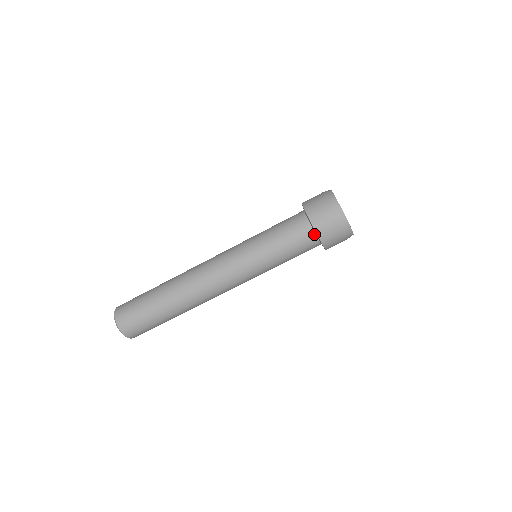
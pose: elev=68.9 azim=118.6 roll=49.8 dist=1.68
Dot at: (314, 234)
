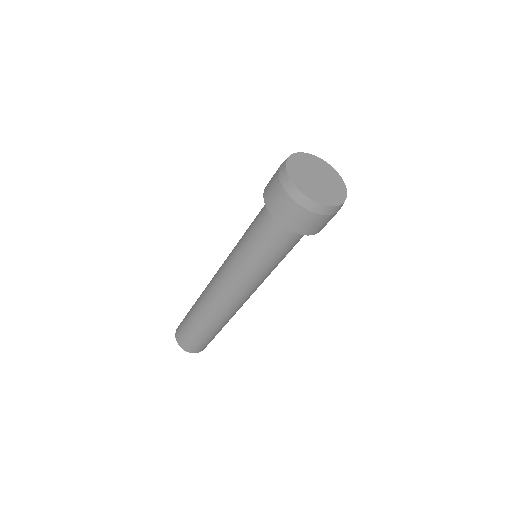
Dot at: occluded
